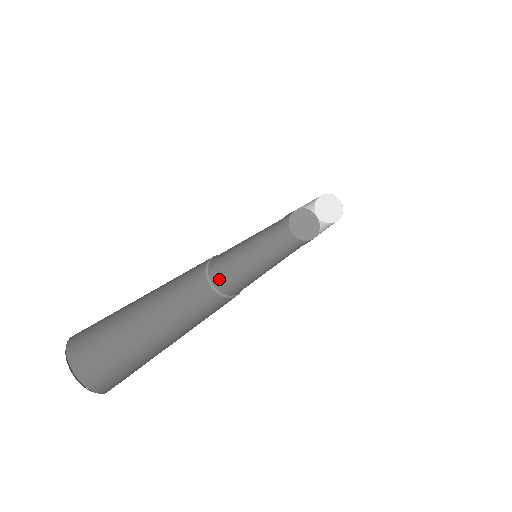
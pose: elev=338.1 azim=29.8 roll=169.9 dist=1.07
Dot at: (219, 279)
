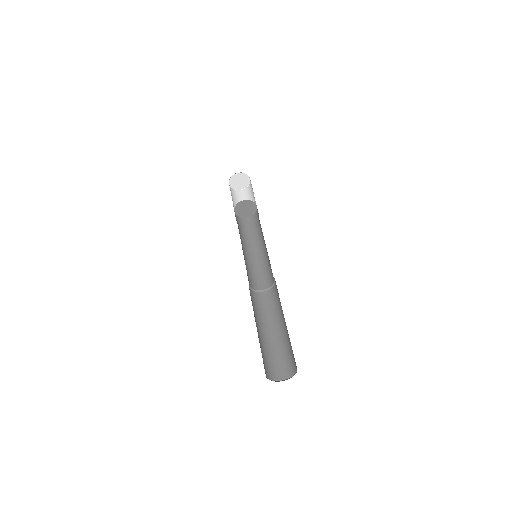
Dot at: (251, 283)
